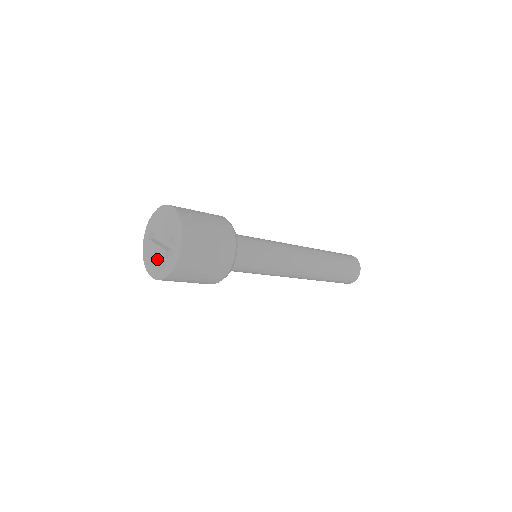
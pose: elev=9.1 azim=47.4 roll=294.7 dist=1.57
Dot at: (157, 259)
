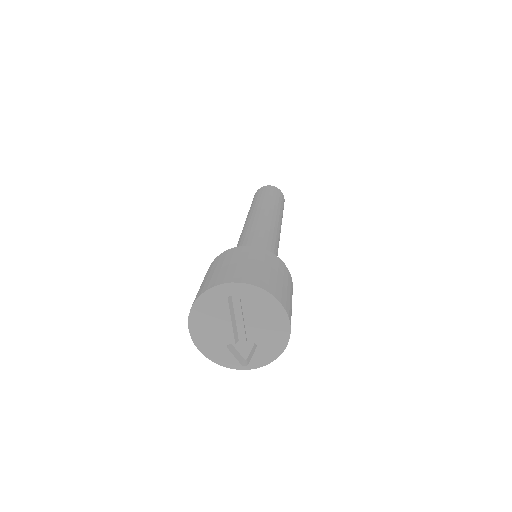
Dot at: (216, 331)
